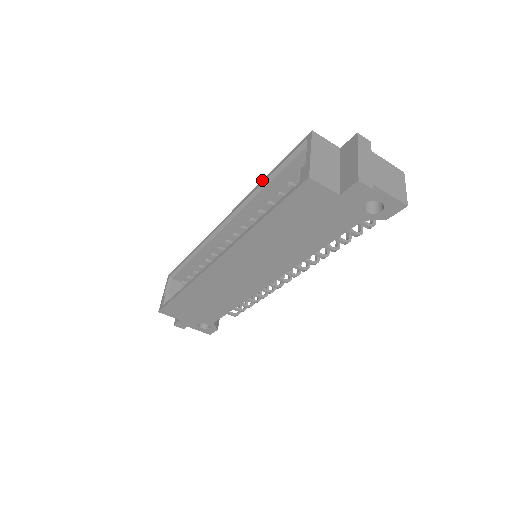
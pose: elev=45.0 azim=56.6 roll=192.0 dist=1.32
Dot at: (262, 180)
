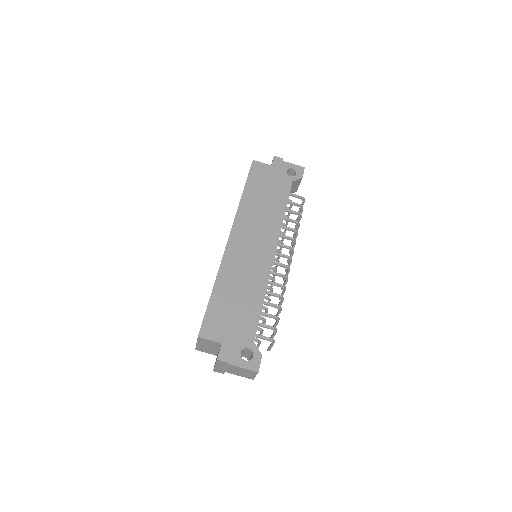
Dot at: occluded
